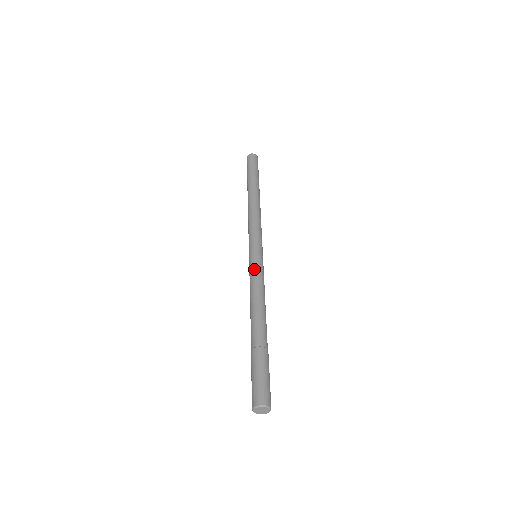
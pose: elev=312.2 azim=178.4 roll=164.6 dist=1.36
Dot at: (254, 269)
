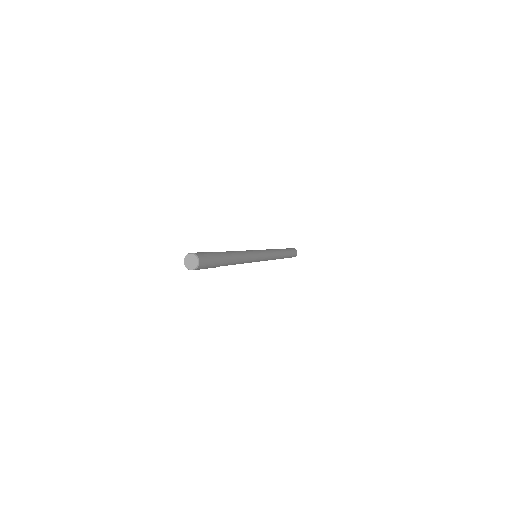
Dot at: (251, 250)
